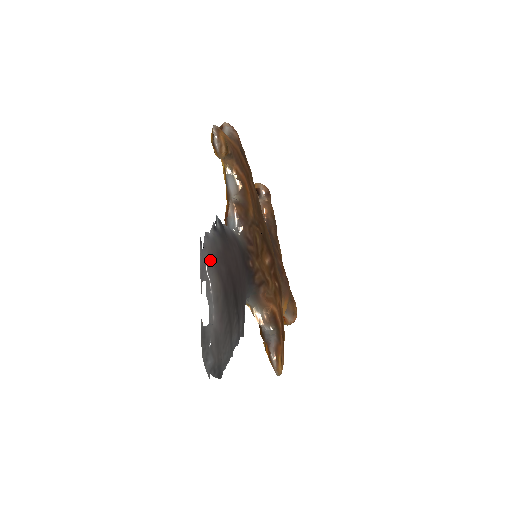
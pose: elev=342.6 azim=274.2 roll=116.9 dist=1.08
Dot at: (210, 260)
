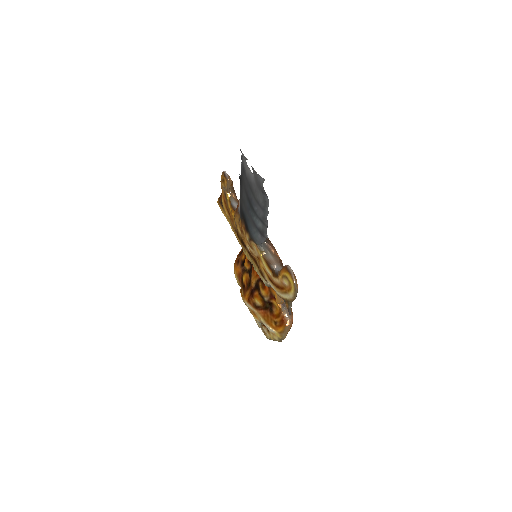
Dot at: occluded
